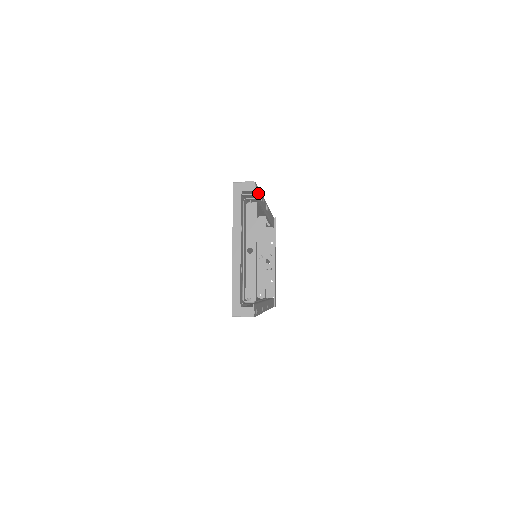
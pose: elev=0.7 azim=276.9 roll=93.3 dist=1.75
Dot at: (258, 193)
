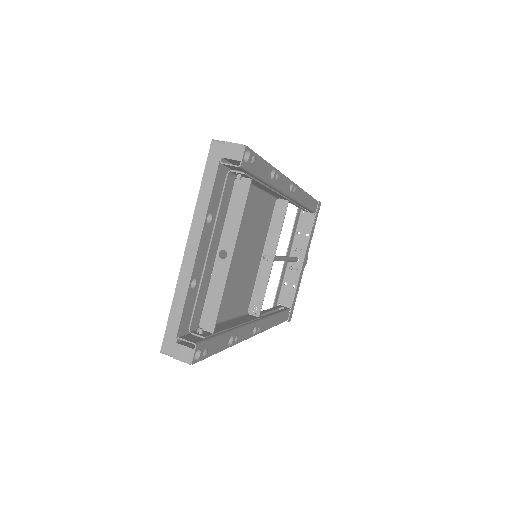
Dot at: (258, 165)
